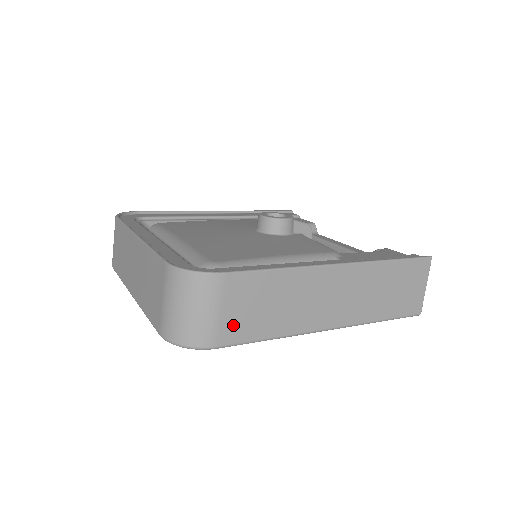
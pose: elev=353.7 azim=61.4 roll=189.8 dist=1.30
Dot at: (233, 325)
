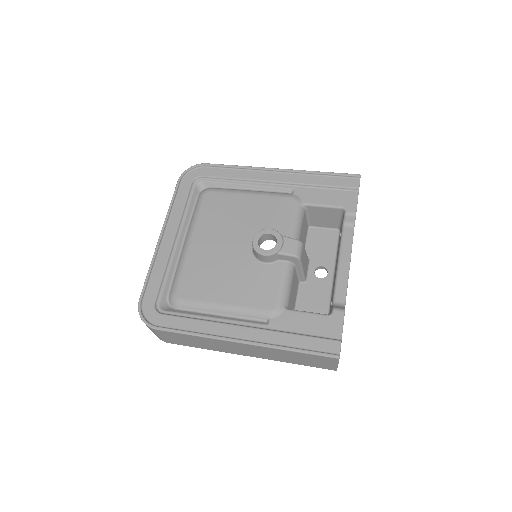
Dot at: (174, 341)
